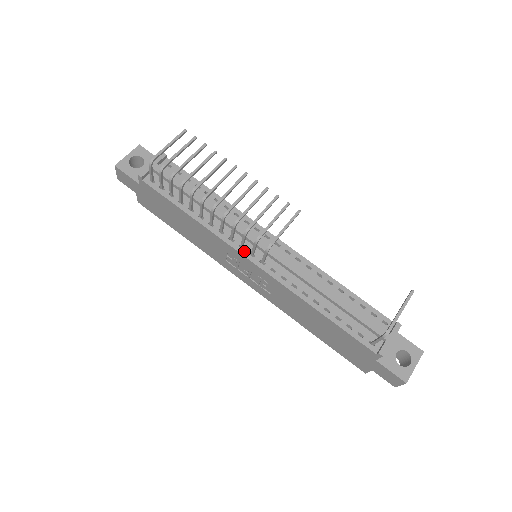
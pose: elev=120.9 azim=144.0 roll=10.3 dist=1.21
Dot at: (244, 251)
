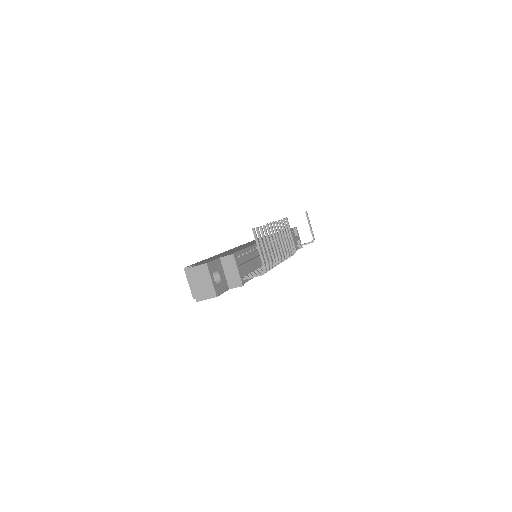
Dot at: occluded
